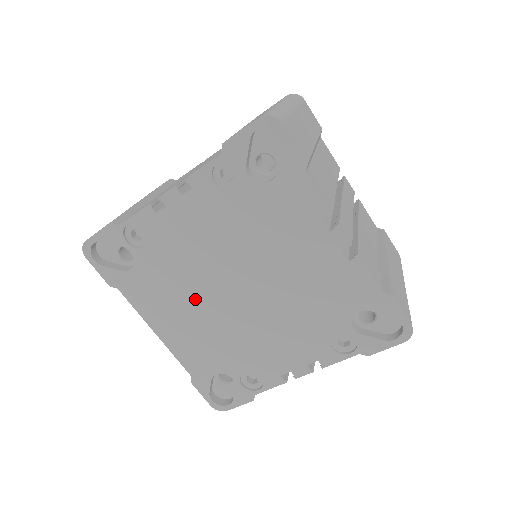
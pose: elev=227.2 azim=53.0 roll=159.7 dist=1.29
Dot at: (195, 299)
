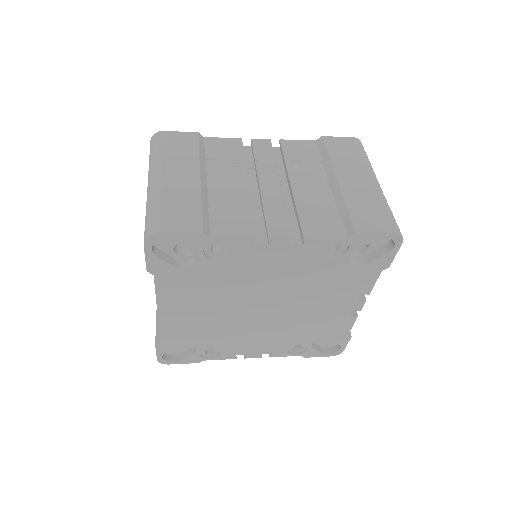
Dot at: (222, 303)
